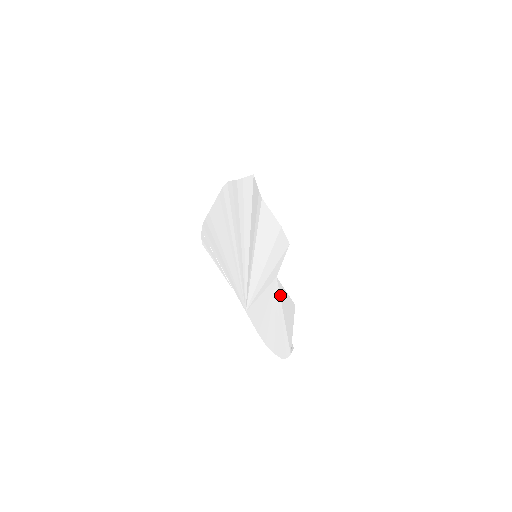
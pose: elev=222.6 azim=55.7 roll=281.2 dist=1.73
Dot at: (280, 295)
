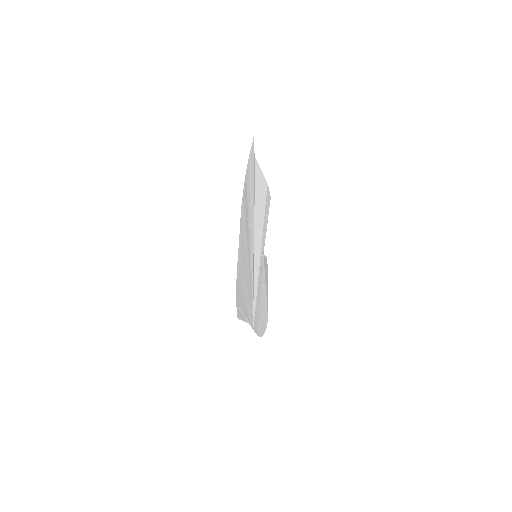
Dot at: (264, 271)
